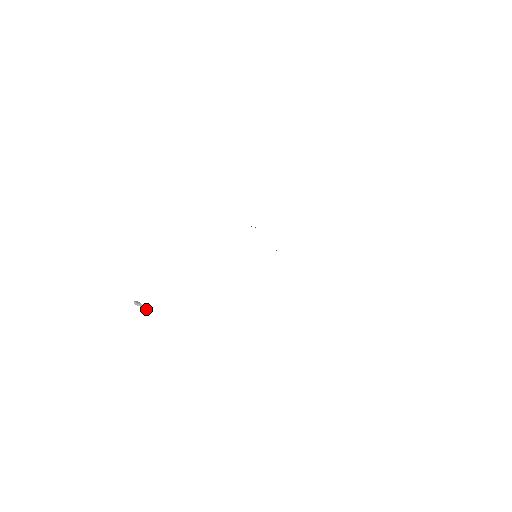
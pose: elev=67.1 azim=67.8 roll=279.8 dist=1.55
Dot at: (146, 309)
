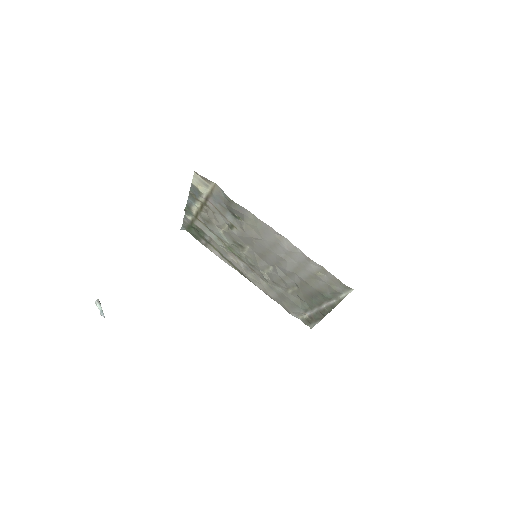
Dot at: (103, 314)
